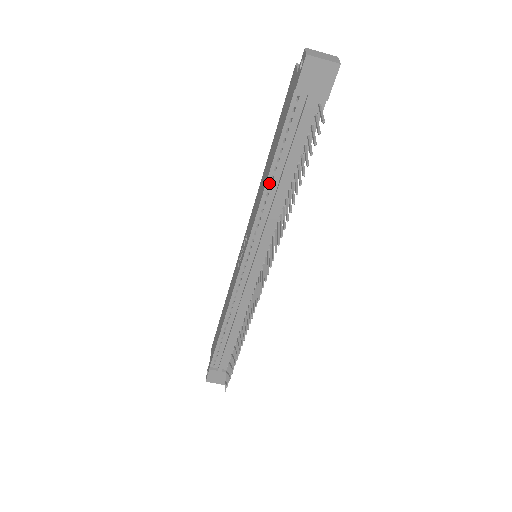
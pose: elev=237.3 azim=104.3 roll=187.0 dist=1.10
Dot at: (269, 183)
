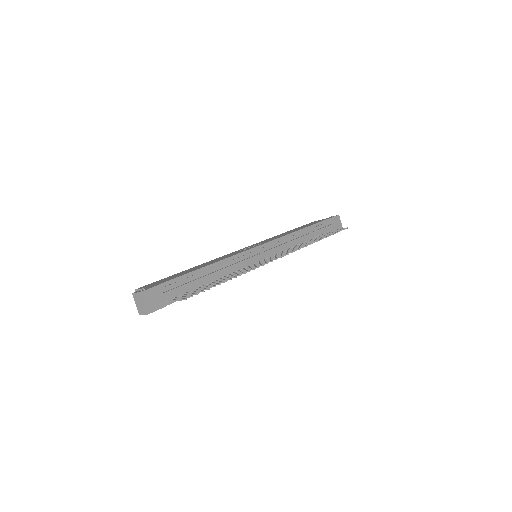
Dot at: (301, 231)
